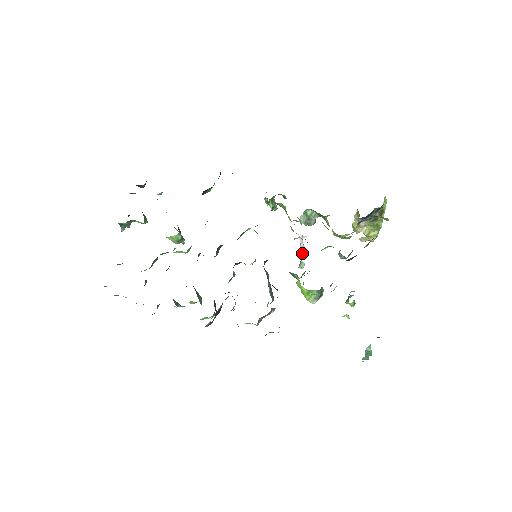
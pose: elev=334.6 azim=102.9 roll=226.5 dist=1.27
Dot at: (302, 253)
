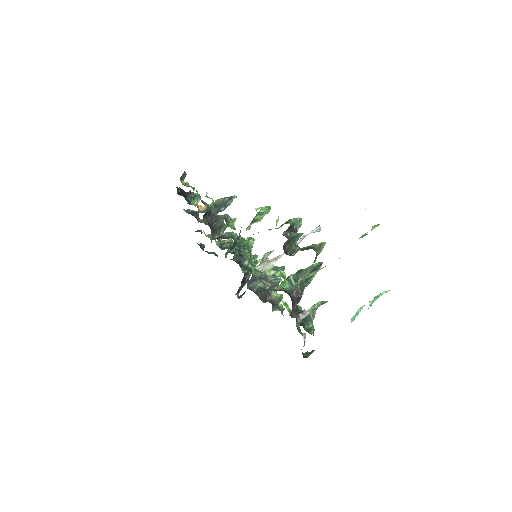
Dot at: (302, 239)
